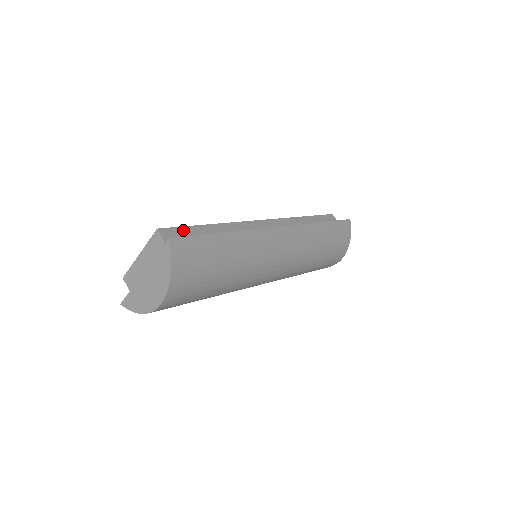
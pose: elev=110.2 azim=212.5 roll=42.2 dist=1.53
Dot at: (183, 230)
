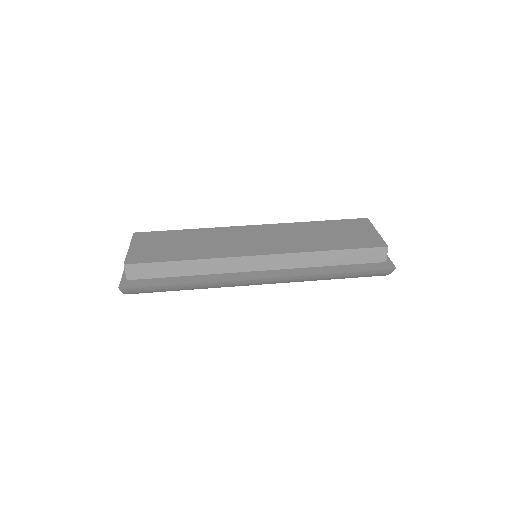
Dot at: (149, 266)
